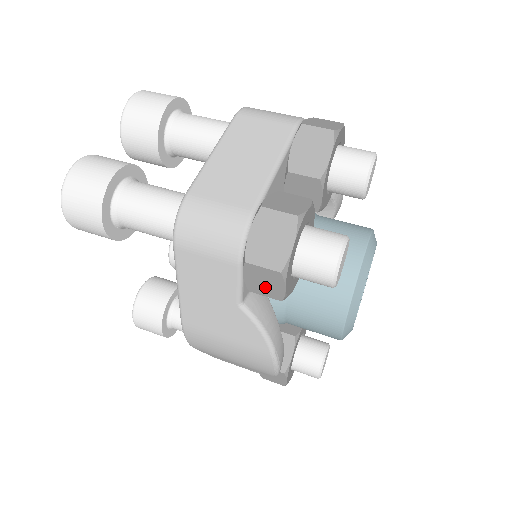
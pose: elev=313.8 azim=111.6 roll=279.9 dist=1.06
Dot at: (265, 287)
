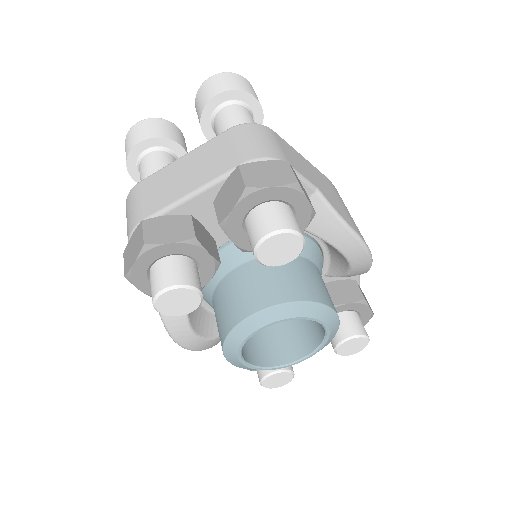
Dot at: occluded
